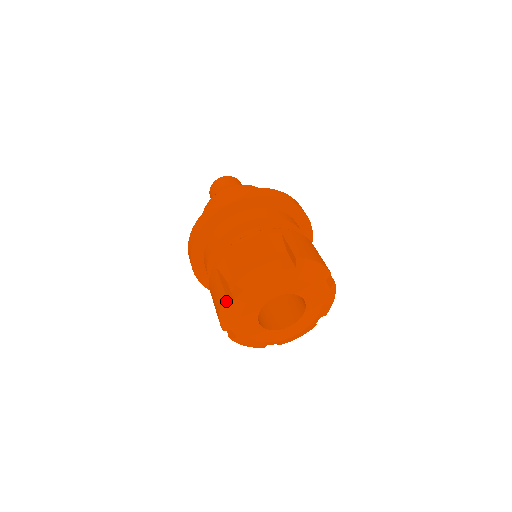
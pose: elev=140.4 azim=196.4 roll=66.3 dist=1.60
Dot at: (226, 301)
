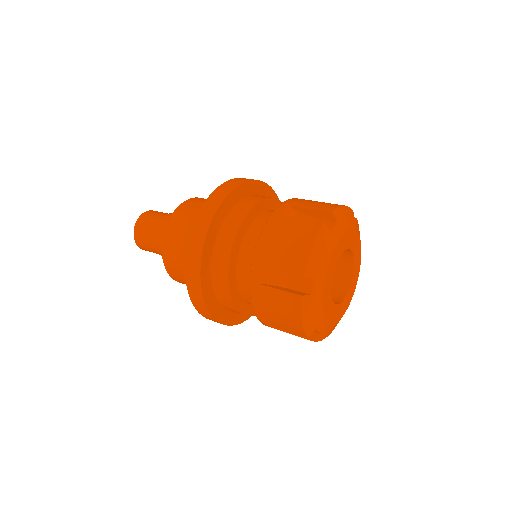
Dot at: (304, 301)
